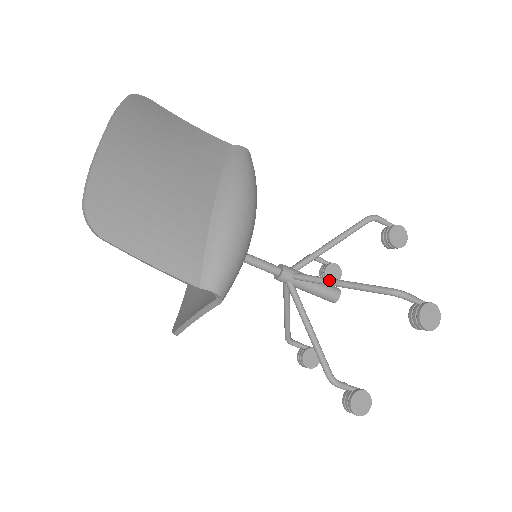
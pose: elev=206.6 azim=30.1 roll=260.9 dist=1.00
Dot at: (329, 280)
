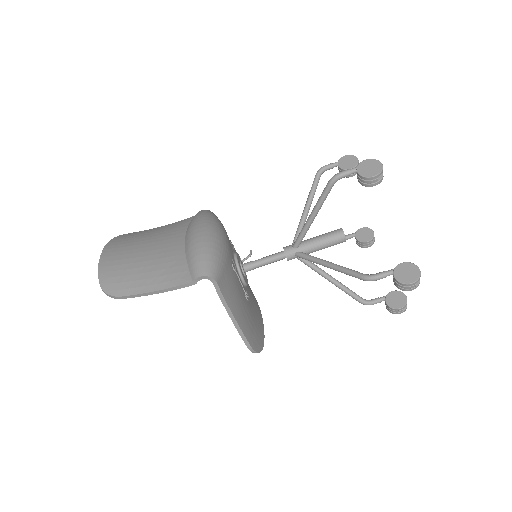
Dot at: (305, 223)
